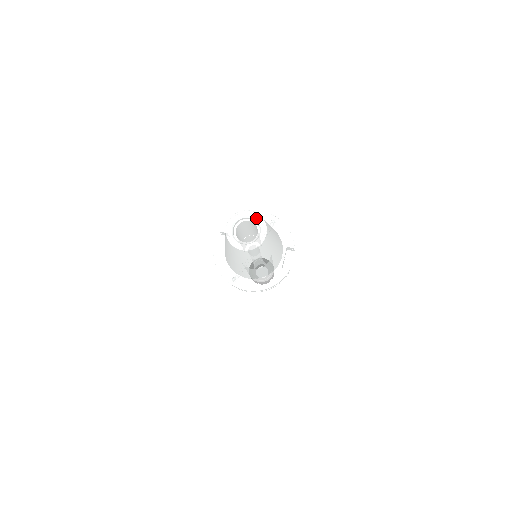
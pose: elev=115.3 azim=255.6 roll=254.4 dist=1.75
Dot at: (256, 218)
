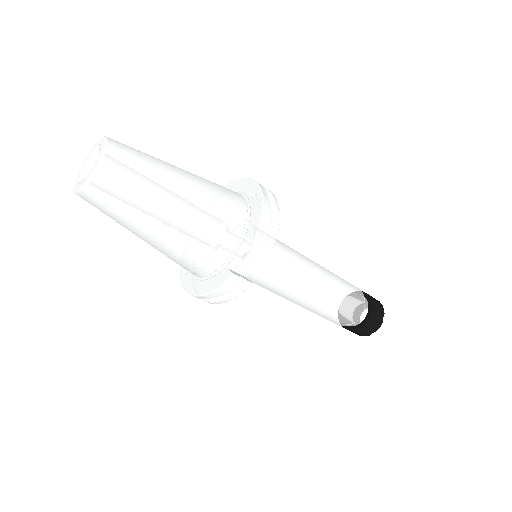
Dot at: (102, 146)
